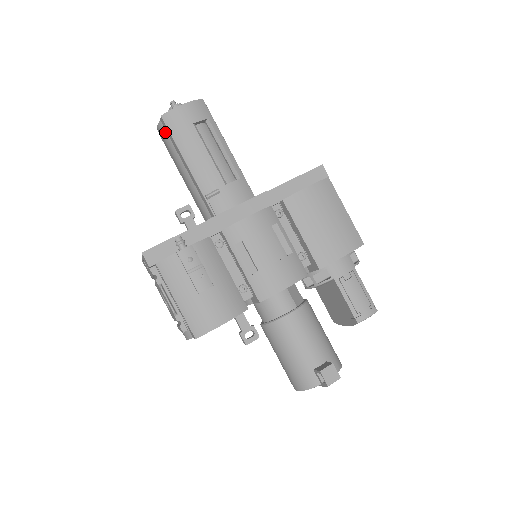
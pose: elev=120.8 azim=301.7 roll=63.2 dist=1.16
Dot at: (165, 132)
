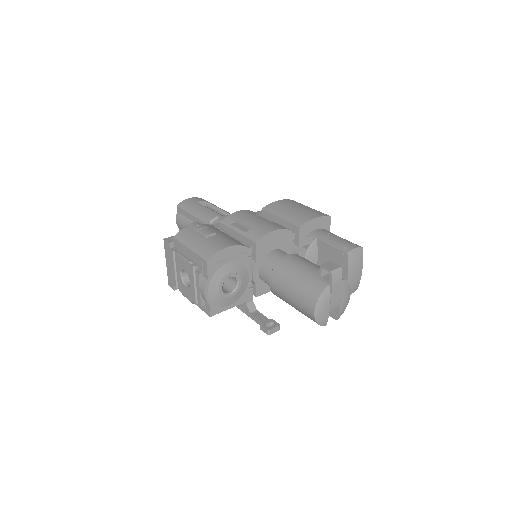
Dot at: (180, 215)
